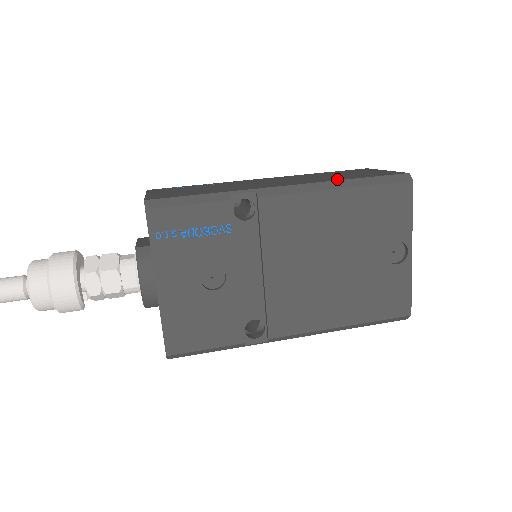
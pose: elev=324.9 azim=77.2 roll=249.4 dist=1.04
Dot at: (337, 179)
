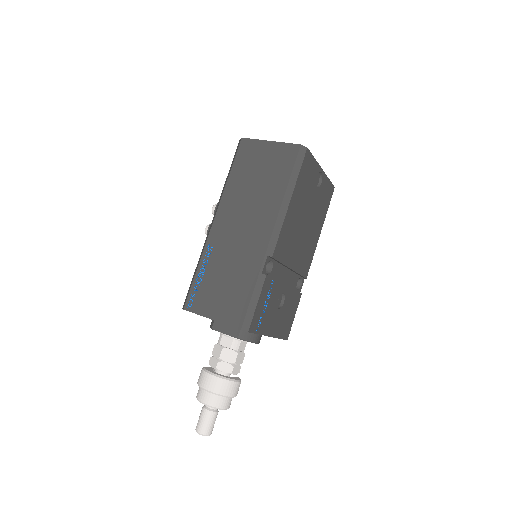
Dot at: (279, 194)
